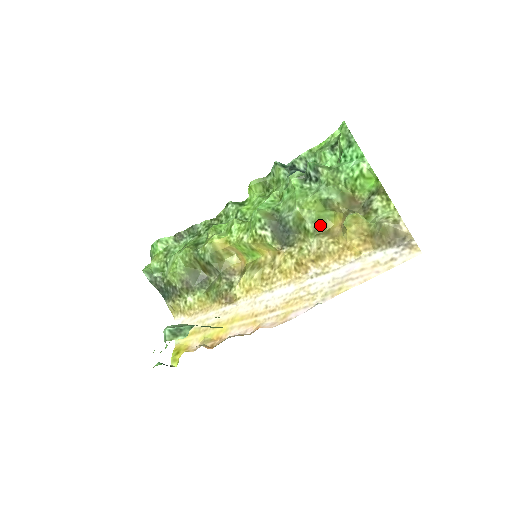
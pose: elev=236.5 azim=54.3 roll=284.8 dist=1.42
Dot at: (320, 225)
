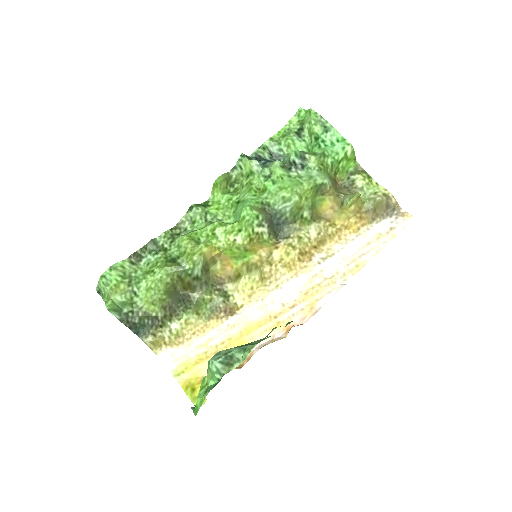
Dot at: (313, 211)
